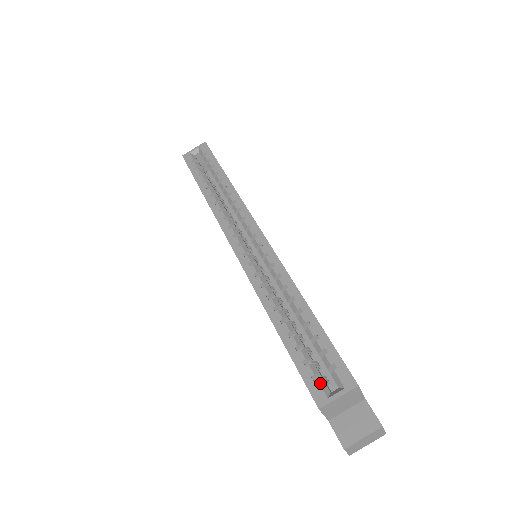
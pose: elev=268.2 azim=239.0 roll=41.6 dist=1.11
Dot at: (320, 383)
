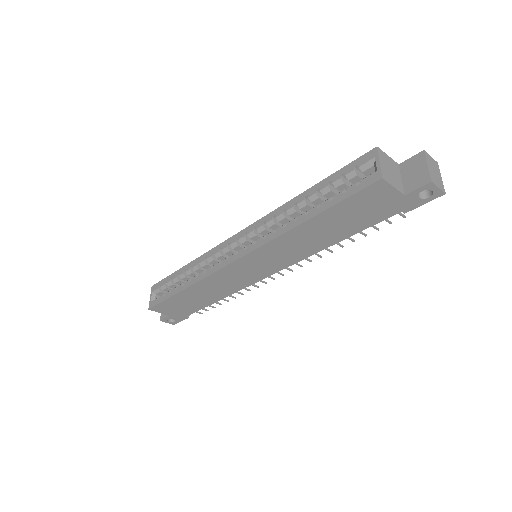
Dot at: (364, 178)
